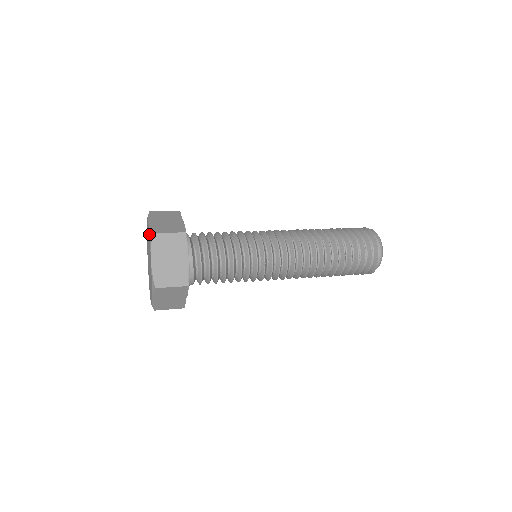
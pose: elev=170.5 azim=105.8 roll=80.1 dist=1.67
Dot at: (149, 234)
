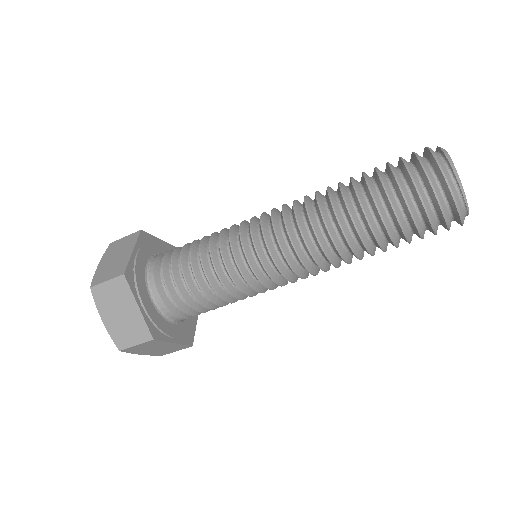
Dot at: occluded
